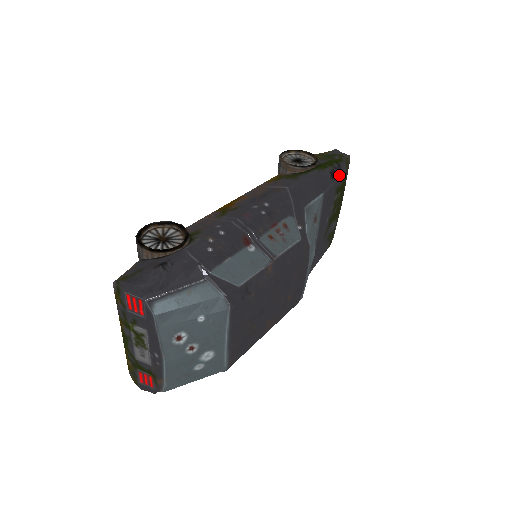
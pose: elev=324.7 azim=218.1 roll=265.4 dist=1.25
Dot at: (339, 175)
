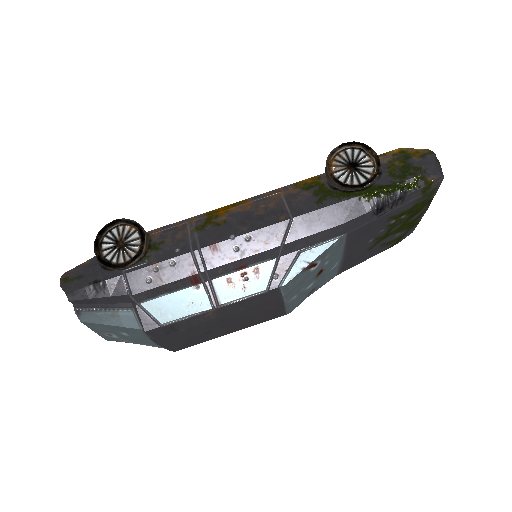
Dot at: (397, 207)
